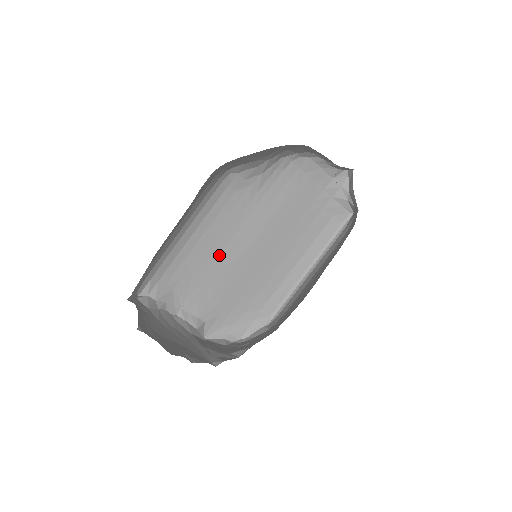
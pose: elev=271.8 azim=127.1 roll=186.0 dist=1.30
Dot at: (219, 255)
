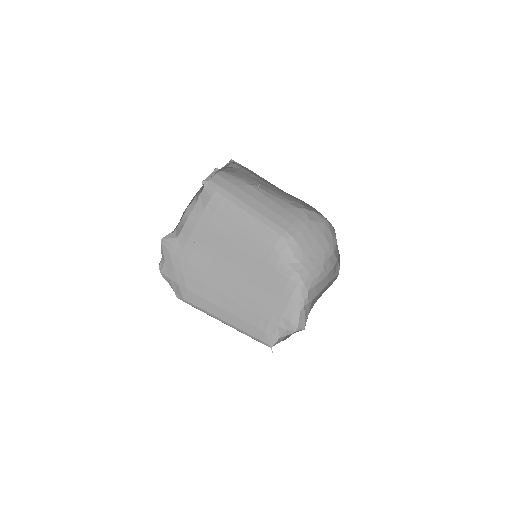
Dot at: (230, 243)
